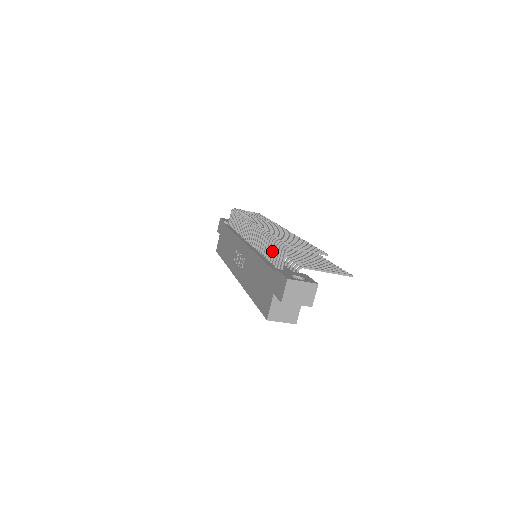
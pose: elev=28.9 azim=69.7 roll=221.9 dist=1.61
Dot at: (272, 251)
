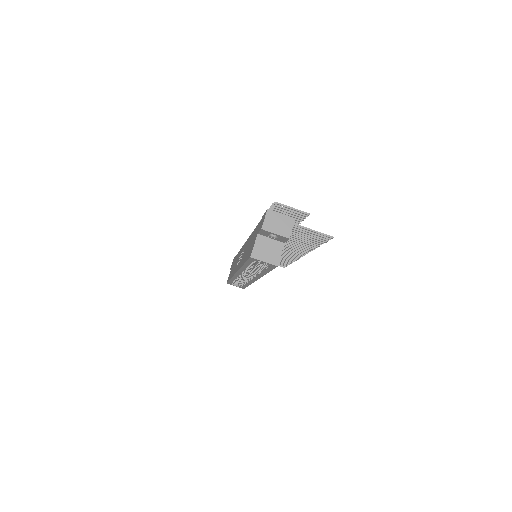
Dot at: occluded
